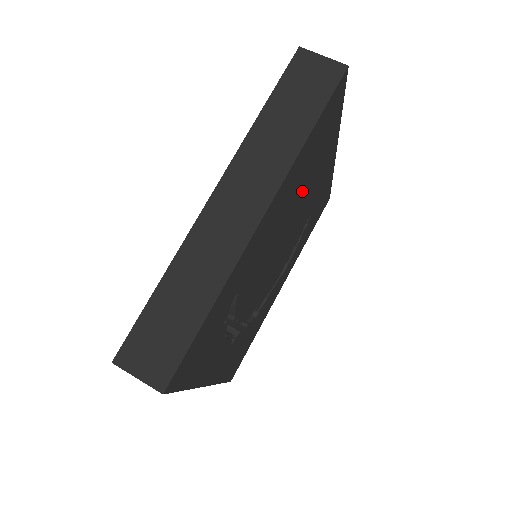
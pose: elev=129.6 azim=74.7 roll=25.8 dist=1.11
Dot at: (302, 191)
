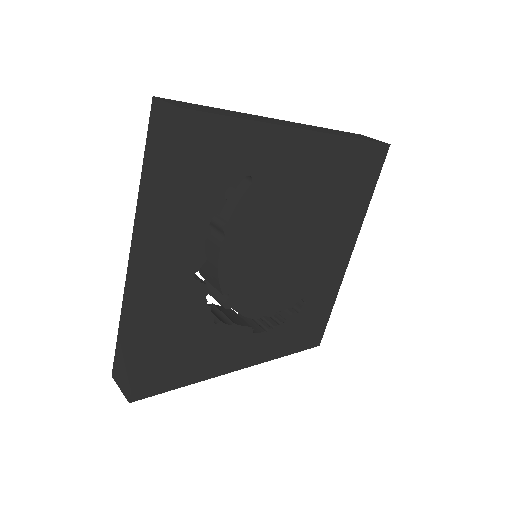
Dot at: (324, 212)
